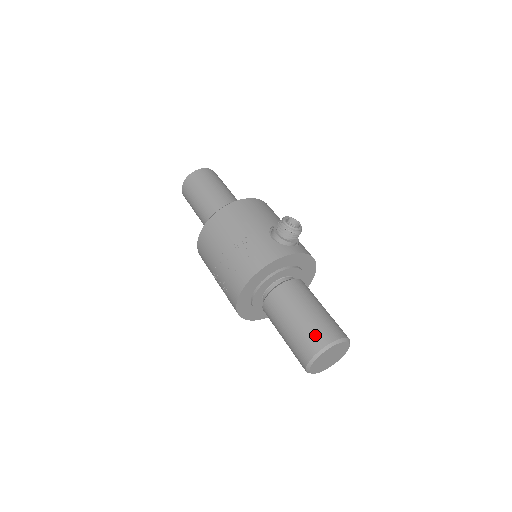
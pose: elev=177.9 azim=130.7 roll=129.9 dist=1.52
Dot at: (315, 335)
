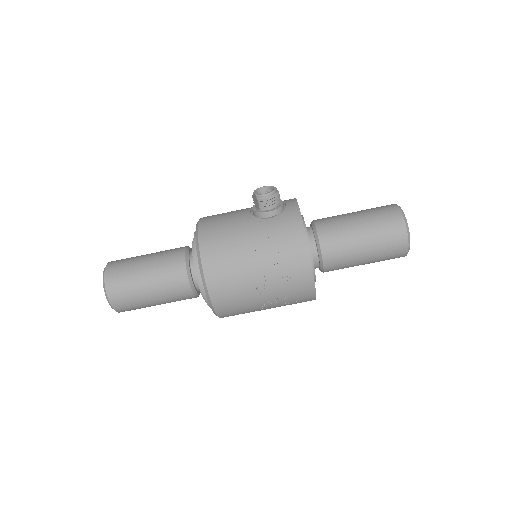
Dot at: (389, 225)
